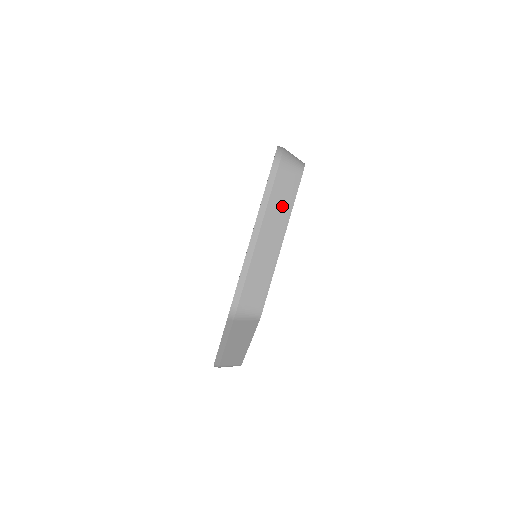
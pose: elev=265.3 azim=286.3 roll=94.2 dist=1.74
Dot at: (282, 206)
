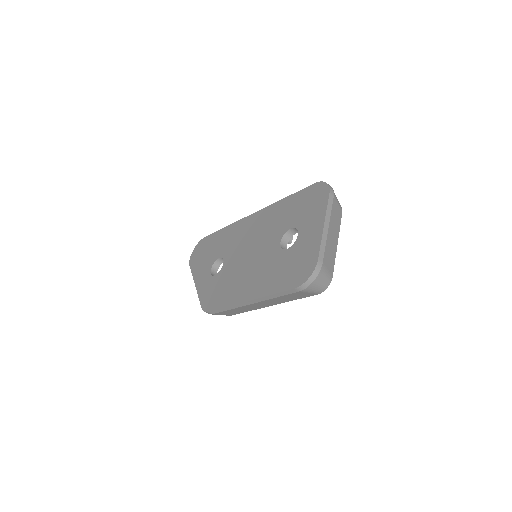
Dot at: (285, 299)
